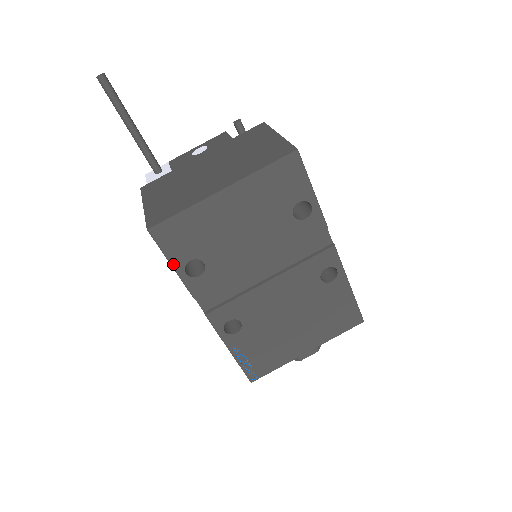
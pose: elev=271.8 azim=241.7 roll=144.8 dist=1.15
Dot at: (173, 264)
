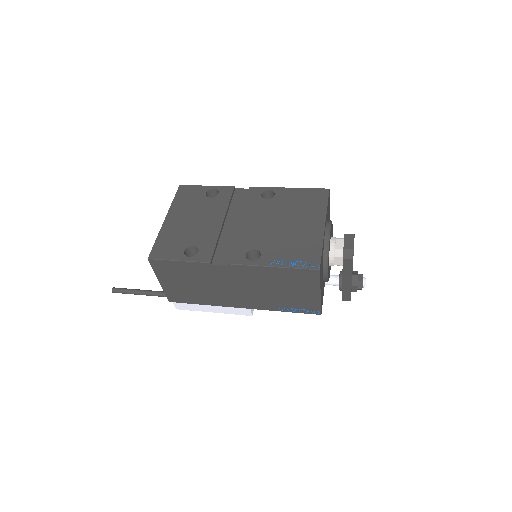
Dot at: (178, 260)
